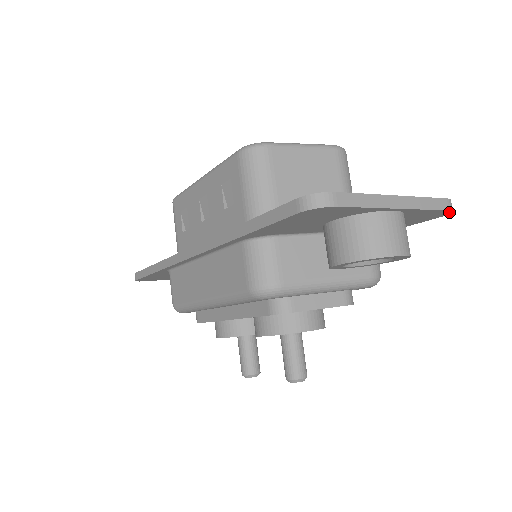
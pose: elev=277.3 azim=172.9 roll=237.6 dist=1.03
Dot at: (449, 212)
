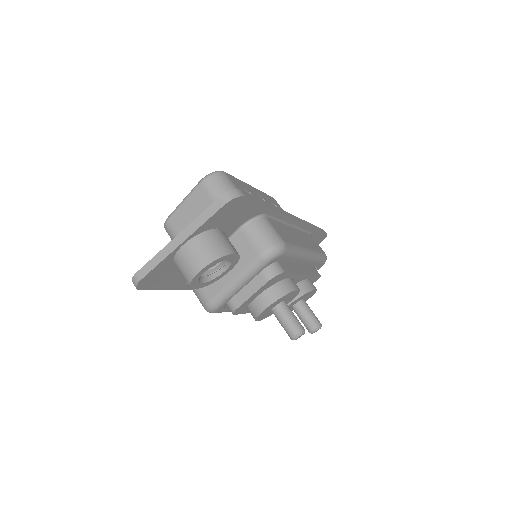
Dot at: (232, 201)
